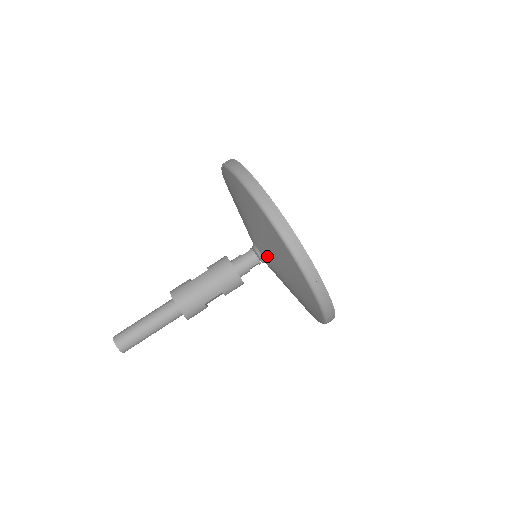
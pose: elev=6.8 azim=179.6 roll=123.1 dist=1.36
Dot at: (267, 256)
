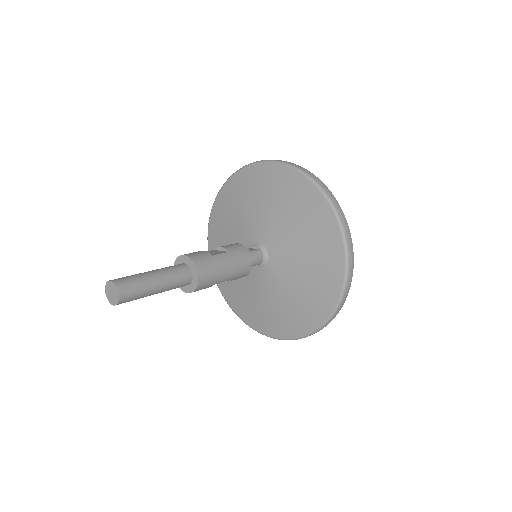
Dot at: (281, 265)
